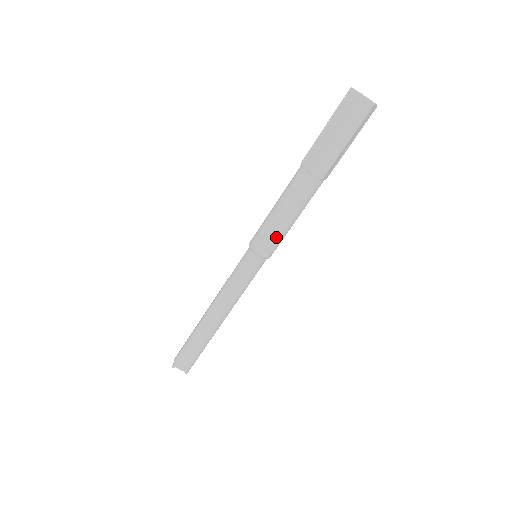
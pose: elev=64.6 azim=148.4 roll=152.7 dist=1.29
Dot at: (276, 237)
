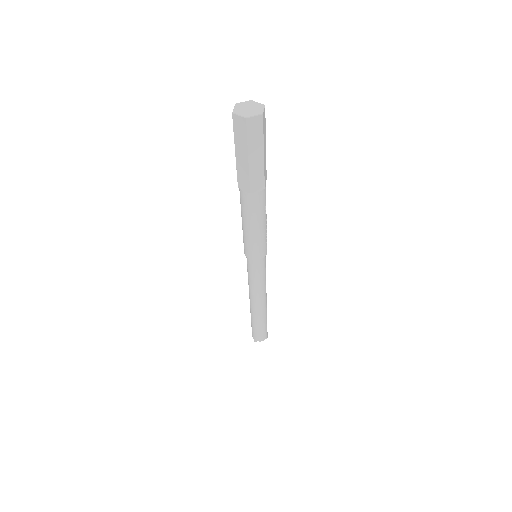
Dot at: (261, 242)
